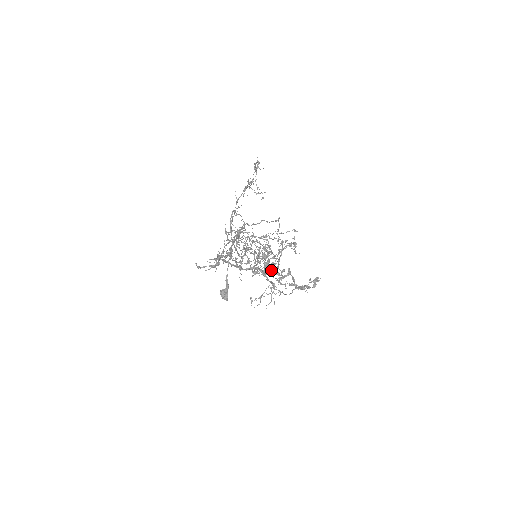
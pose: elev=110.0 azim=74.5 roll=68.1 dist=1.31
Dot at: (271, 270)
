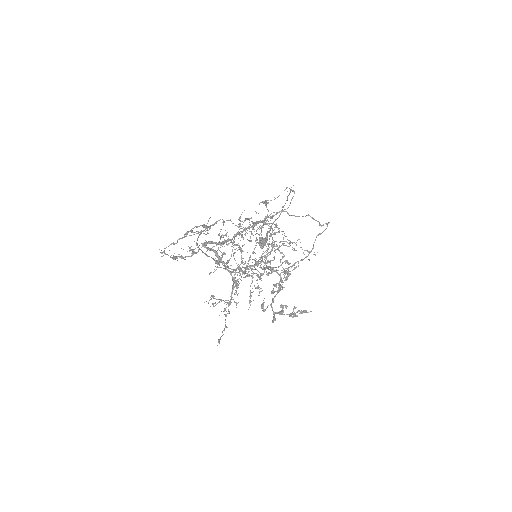
Dot at: (271, 272)
